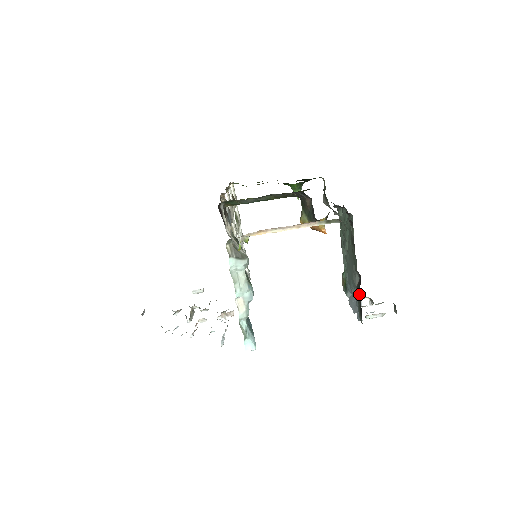
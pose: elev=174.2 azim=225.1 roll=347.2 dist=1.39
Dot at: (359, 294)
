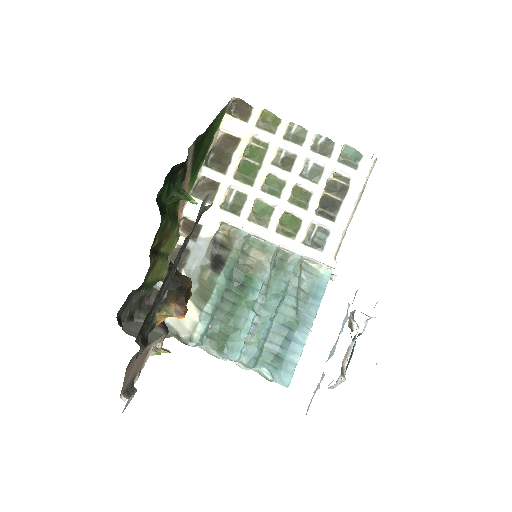
Dot at: occluded
